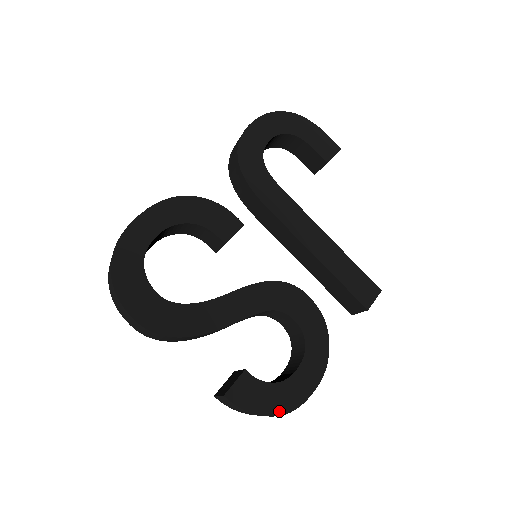
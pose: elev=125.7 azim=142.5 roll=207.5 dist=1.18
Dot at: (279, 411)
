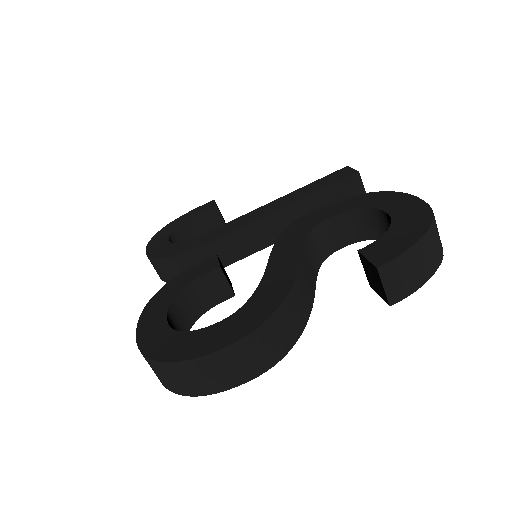
Dot at: (426, 222)
